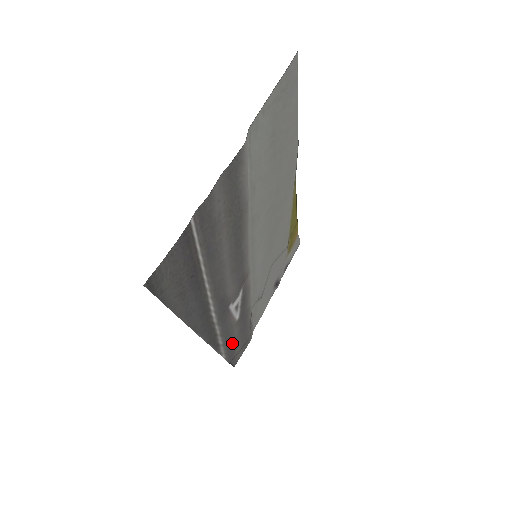
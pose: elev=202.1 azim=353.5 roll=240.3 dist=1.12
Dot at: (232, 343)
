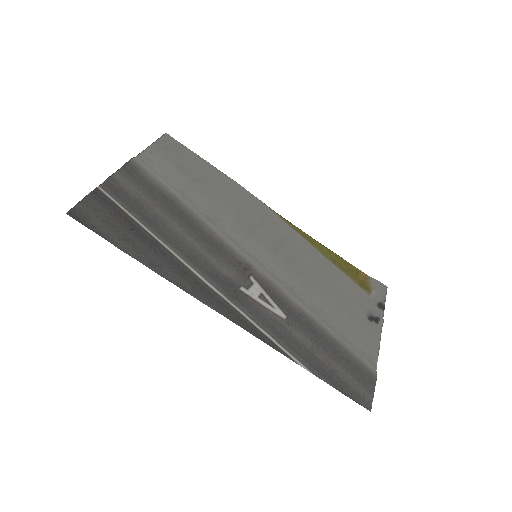
Dot at: (309, 354)
